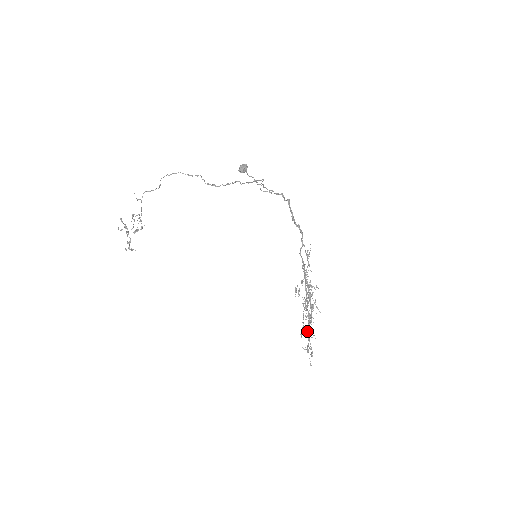
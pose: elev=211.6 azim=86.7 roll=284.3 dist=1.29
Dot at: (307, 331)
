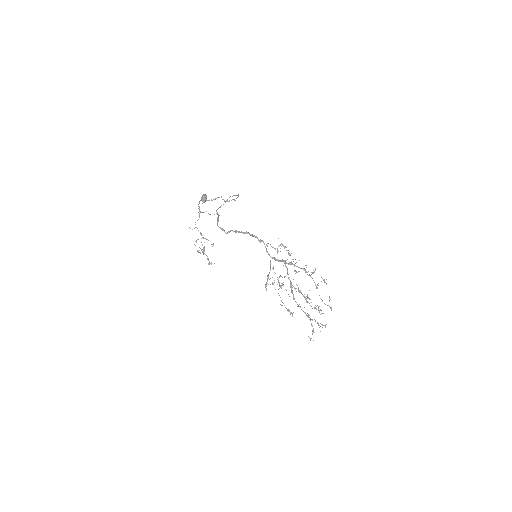
Dot at: (316, 309)
